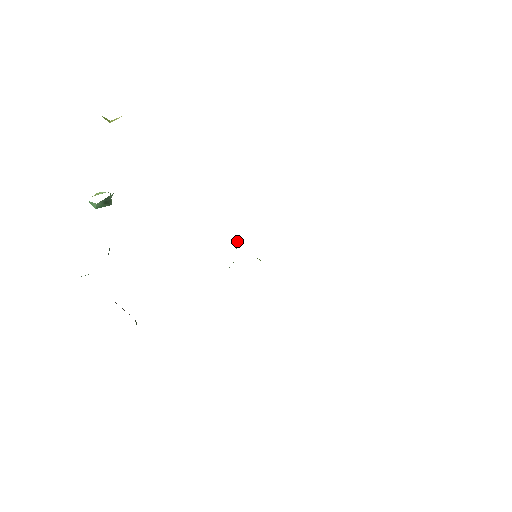
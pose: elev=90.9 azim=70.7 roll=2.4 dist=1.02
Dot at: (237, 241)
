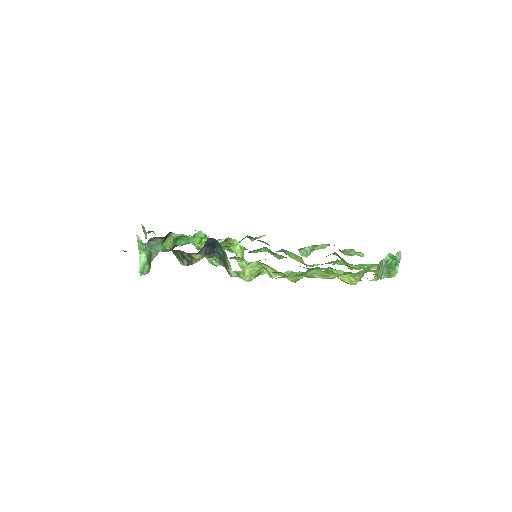
Dot at: (241, 257)
